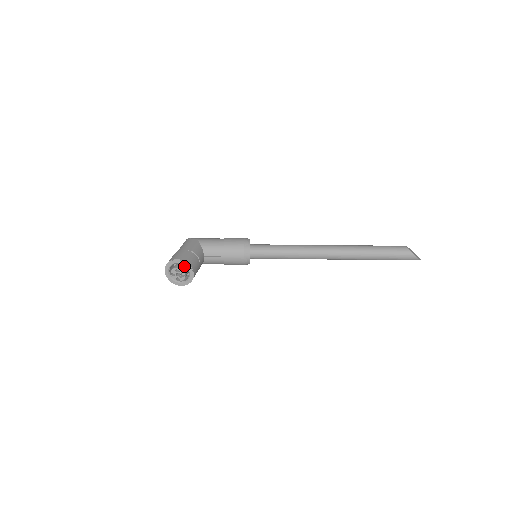
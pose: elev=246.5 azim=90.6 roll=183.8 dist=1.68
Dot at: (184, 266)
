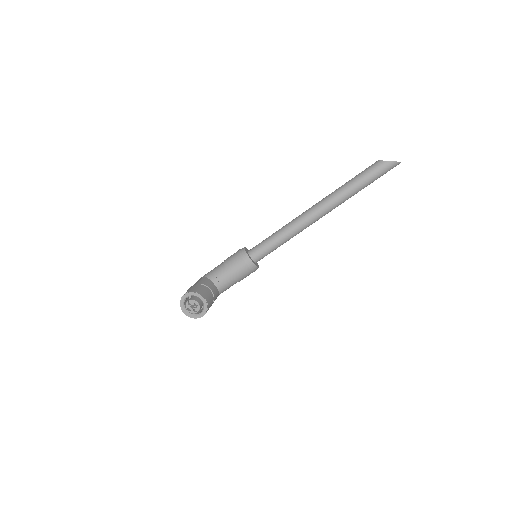
Dot at: (194, 297)
